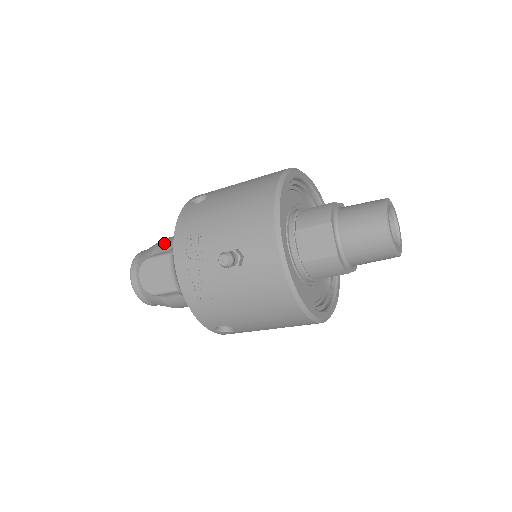
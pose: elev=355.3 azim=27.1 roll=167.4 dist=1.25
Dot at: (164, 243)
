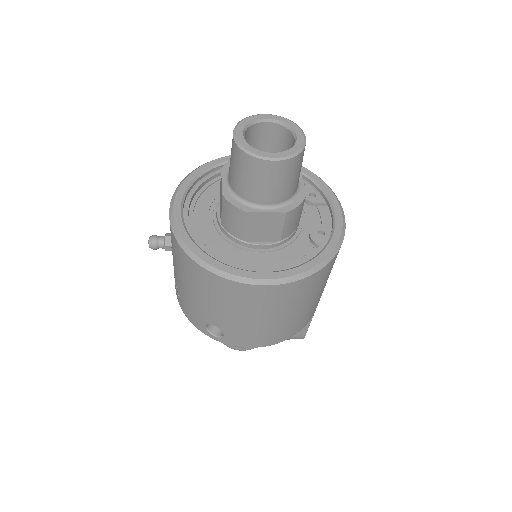
Dot at: occluded
